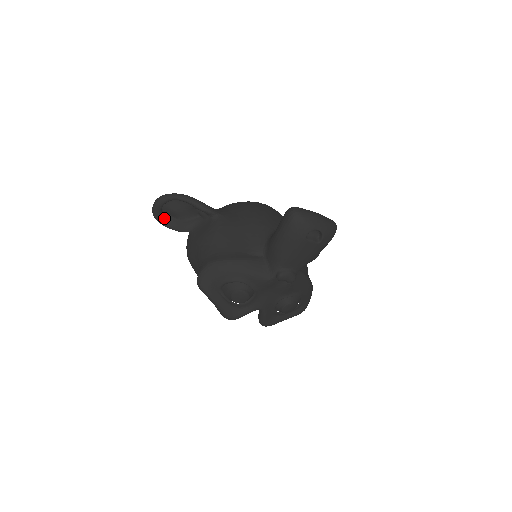
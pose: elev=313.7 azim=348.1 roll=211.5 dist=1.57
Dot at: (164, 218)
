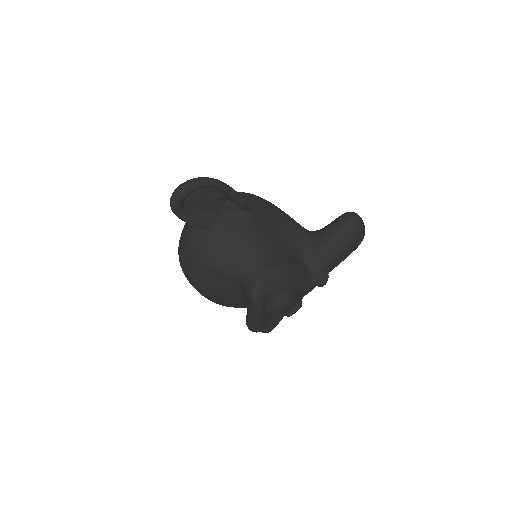
Dot at: (183, 208)
